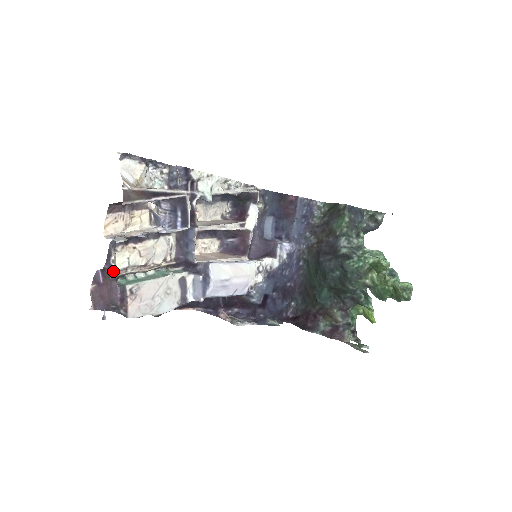
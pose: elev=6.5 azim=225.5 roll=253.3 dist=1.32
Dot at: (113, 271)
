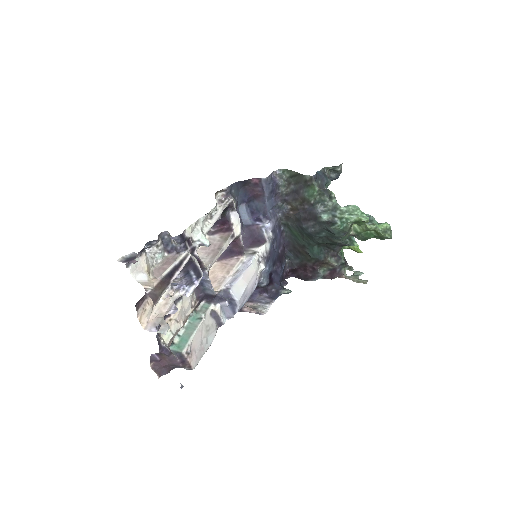
Dot at: (167, 349)
